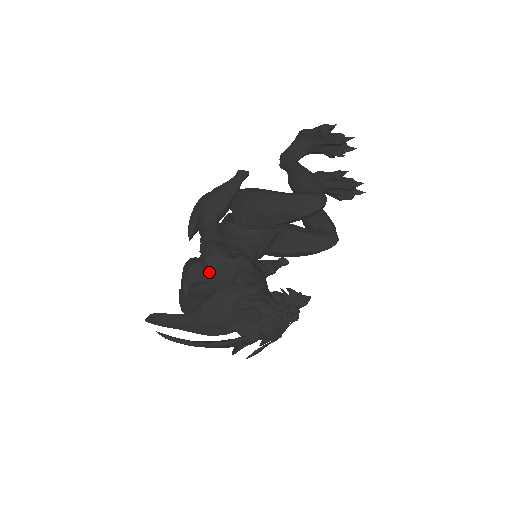
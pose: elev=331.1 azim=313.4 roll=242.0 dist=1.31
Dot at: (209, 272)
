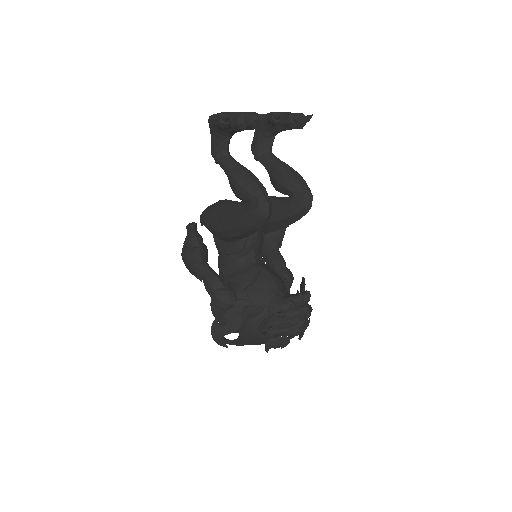
Dot at: (224, 326)
